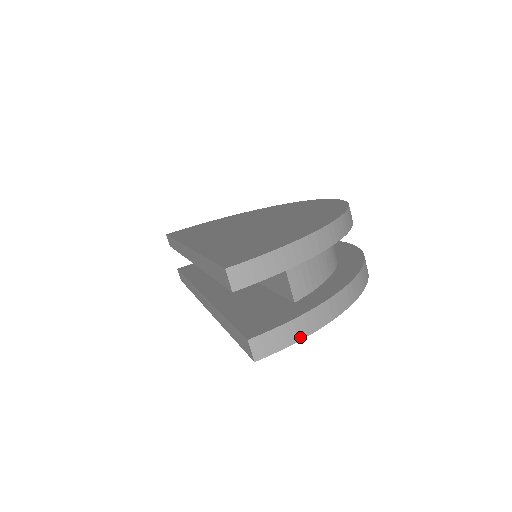
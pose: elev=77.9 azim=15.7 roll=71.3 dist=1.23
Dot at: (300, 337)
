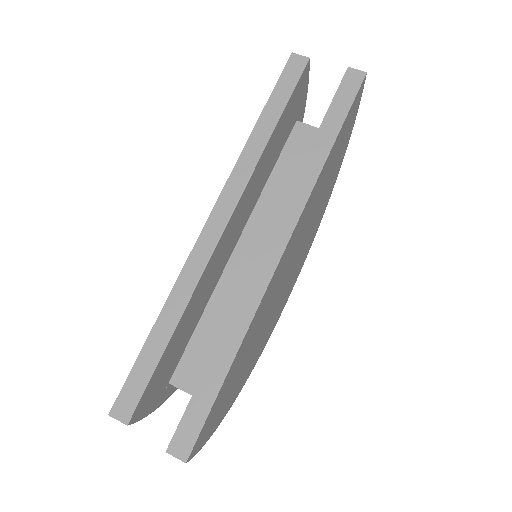
Dot at: occluded
